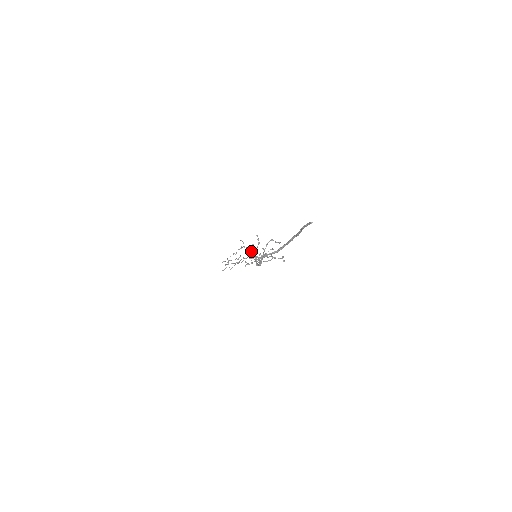
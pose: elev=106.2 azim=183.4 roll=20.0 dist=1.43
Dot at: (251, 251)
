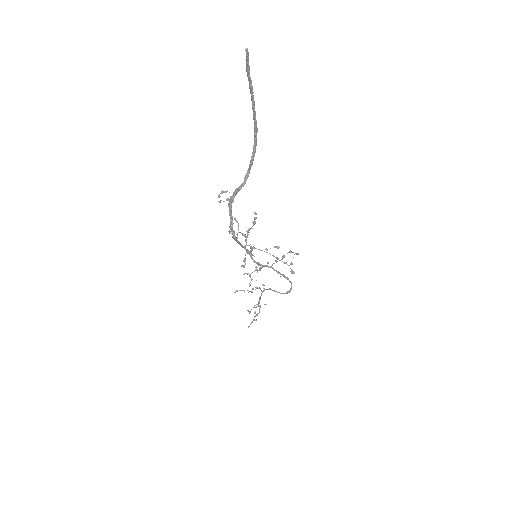
Dot at: (219, 196)
